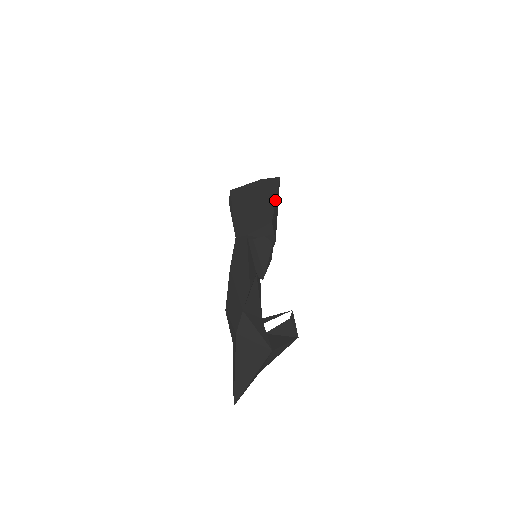
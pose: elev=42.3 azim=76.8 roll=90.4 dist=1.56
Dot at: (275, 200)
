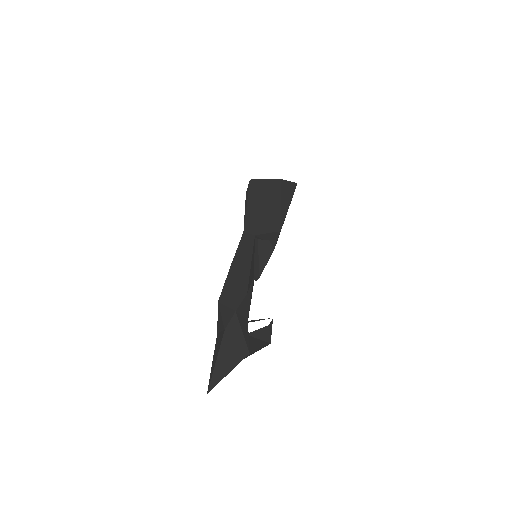
Dot at: (288, 208)
